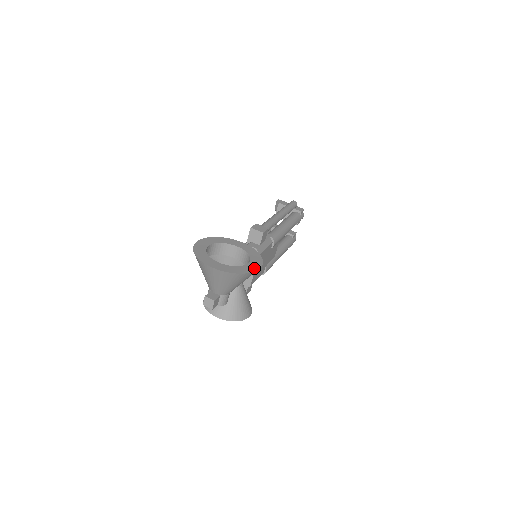
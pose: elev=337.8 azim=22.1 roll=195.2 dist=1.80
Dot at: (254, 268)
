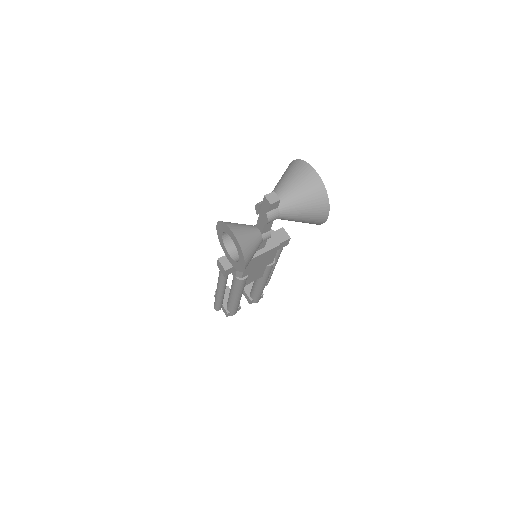
Dot at: (326, 212)
